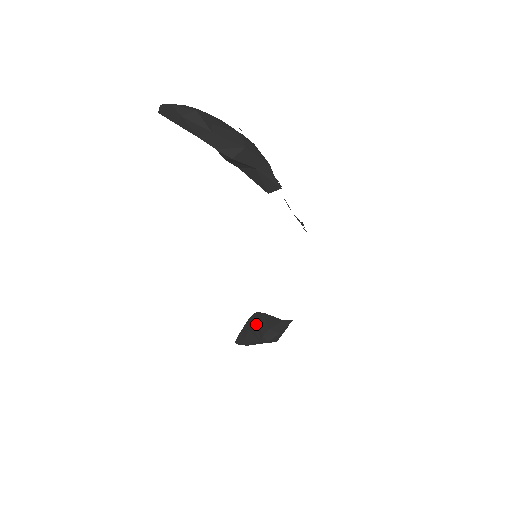
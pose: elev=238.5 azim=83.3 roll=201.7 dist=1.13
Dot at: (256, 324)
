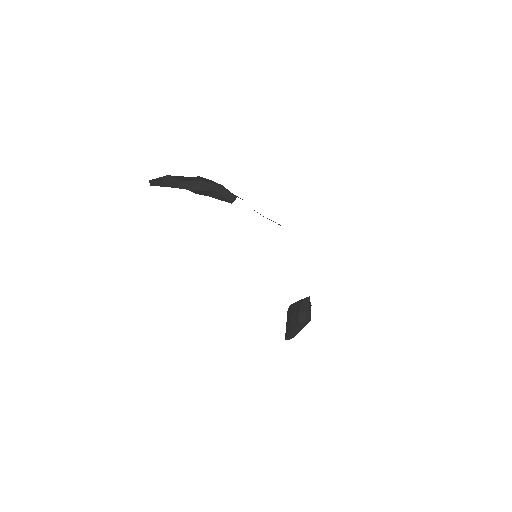
Dot at: (291, 316)
